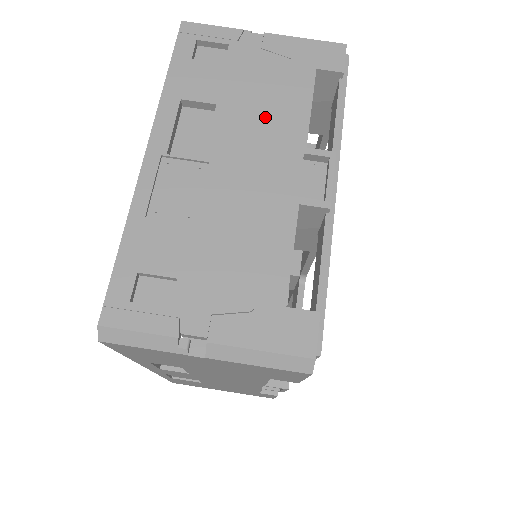
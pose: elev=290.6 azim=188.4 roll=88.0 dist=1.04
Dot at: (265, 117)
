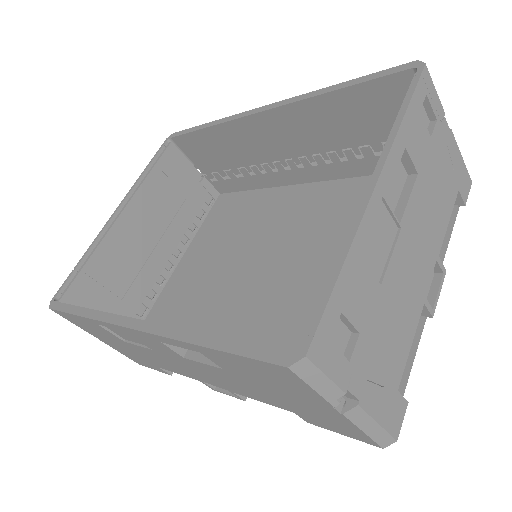
Dot at: (432, 211)
